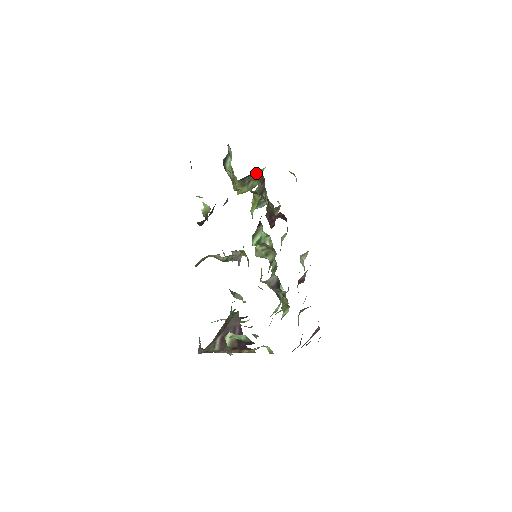
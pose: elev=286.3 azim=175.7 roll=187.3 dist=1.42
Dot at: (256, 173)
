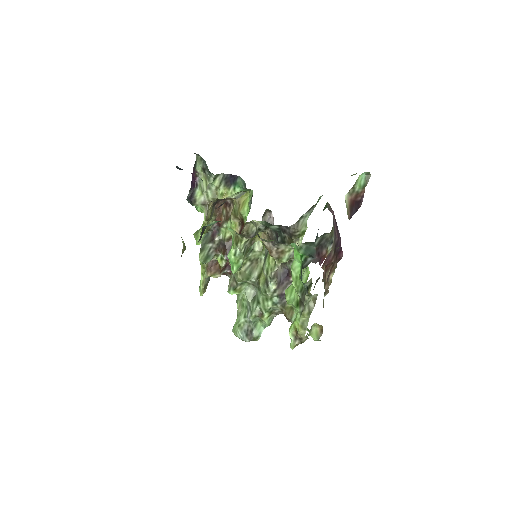
Dot at: (217, 204)
